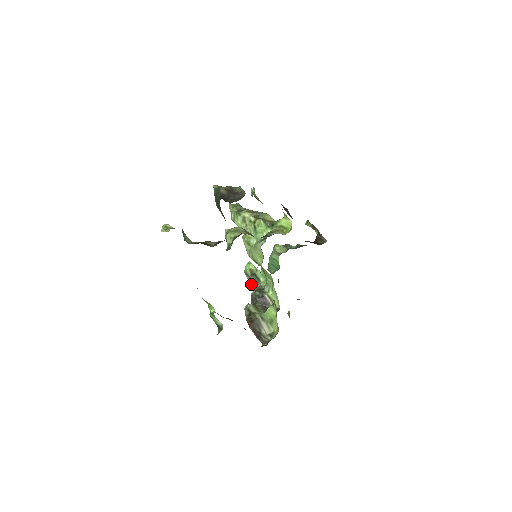
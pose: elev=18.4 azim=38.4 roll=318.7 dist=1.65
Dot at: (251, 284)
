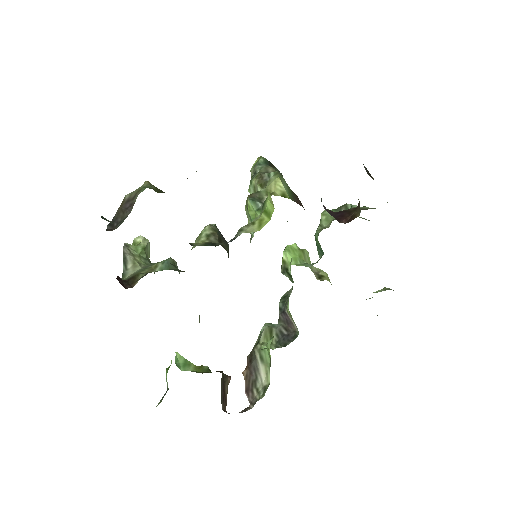
Dot at: occluded
